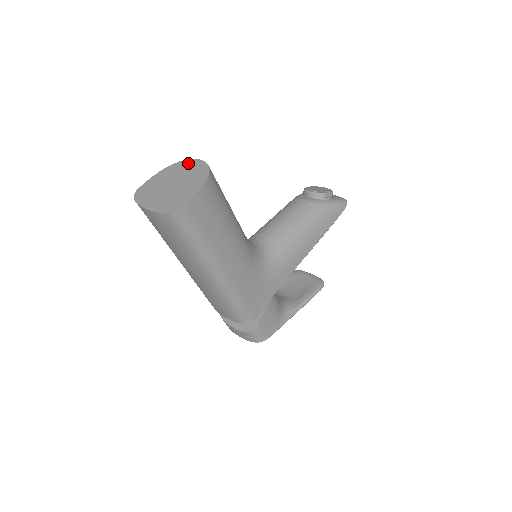
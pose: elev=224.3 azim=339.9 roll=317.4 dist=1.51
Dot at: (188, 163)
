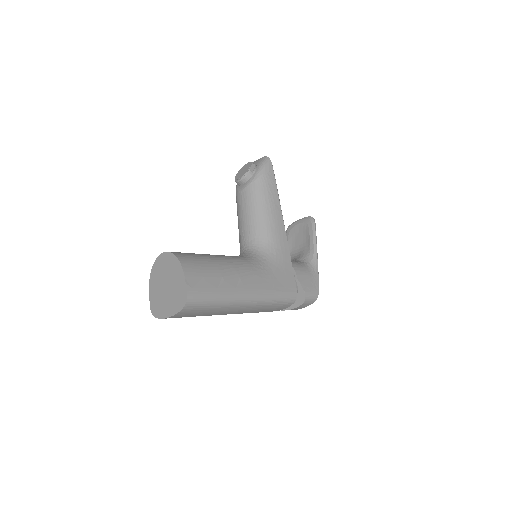
Dot at: (158, 263)
